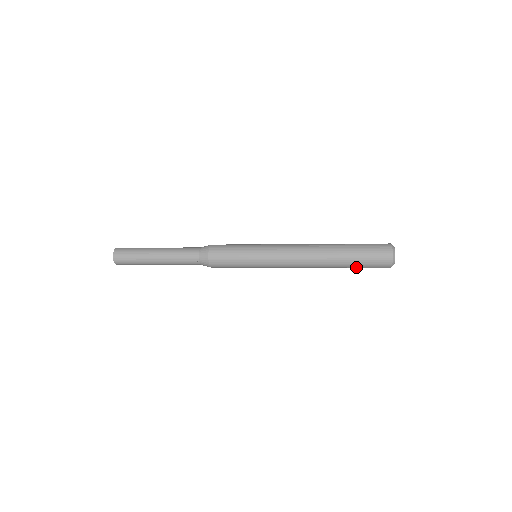
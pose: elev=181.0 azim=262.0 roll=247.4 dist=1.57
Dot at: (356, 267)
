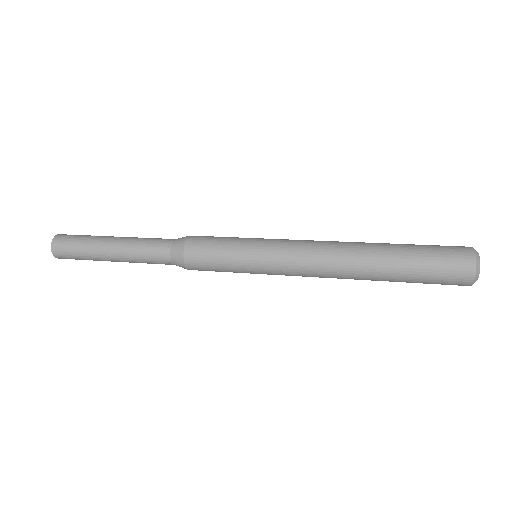
Dot at: (412, 282)
